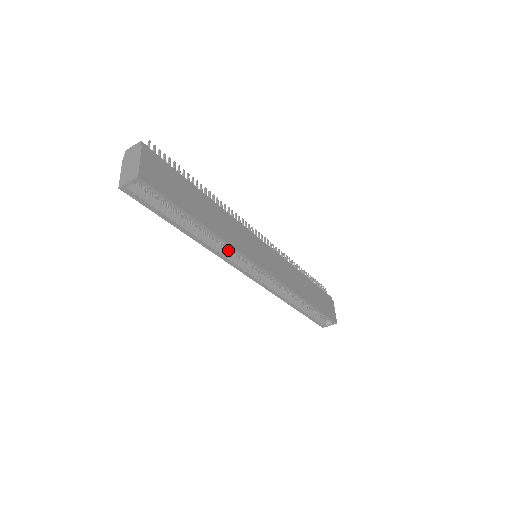
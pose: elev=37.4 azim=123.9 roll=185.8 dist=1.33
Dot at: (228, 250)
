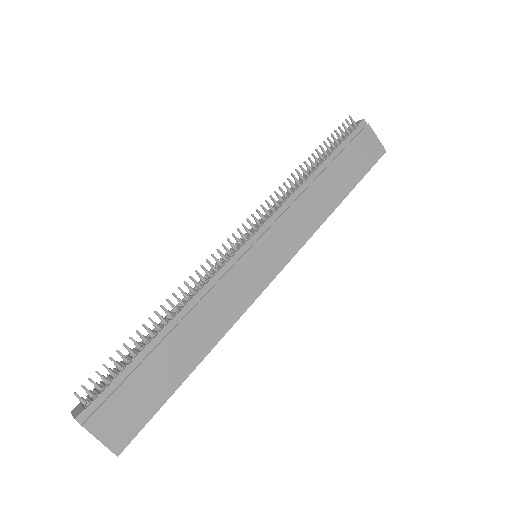
Dot at: occluded
